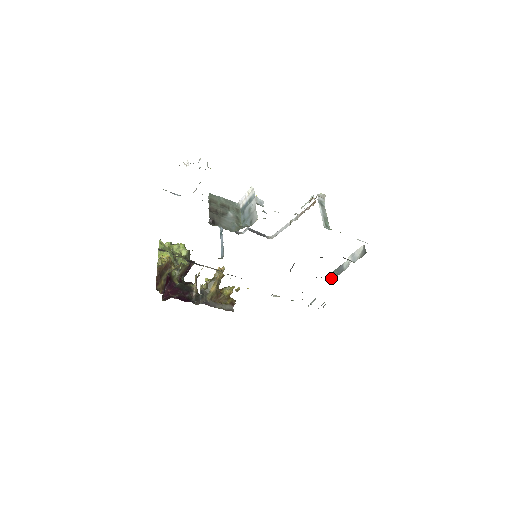
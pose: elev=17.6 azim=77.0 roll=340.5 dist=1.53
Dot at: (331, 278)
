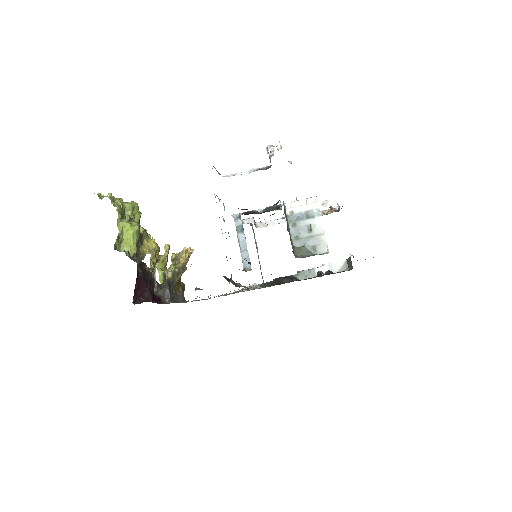
Dot at: (298, 278)
